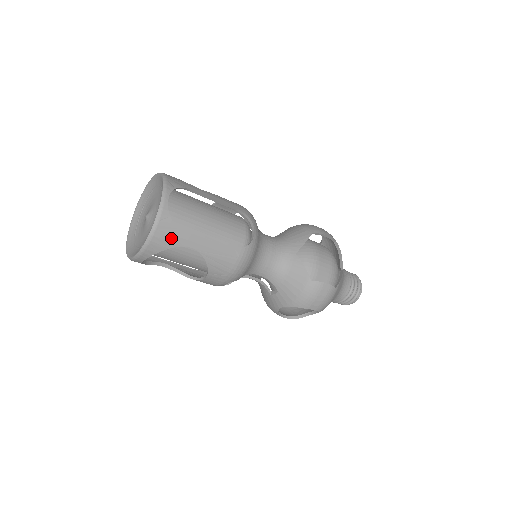
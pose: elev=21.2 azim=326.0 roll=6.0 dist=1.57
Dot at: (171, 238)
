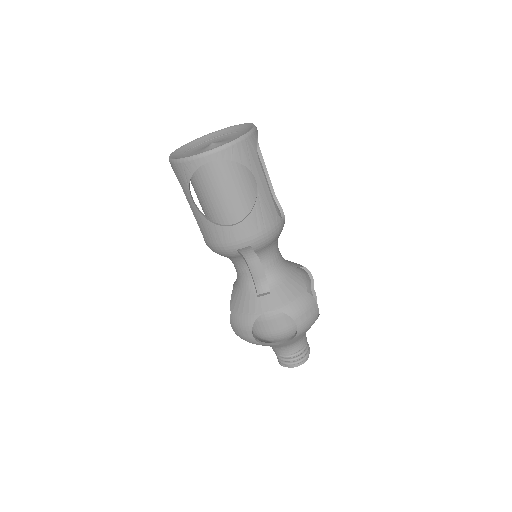
Dot at: (249, 157)
